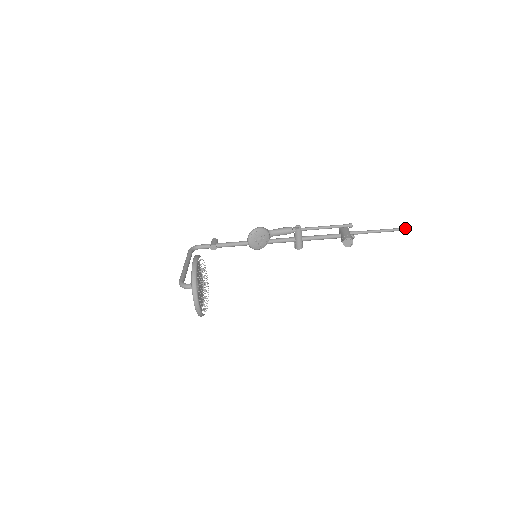
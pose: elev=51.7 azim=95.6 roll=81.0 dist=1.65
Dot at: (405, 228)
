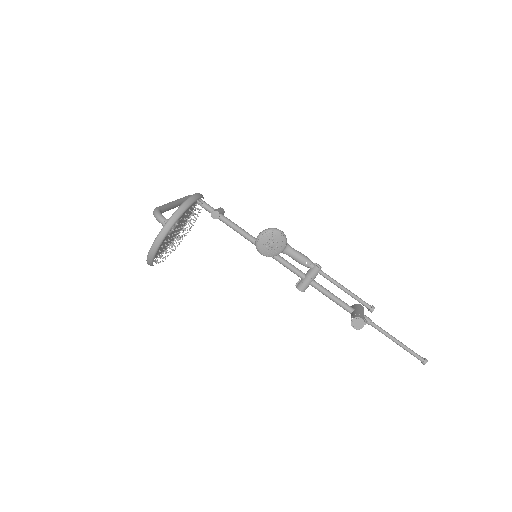
Dot at: (421, 357)
